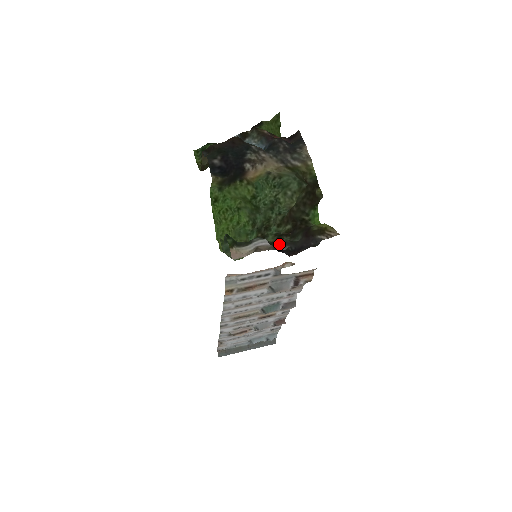
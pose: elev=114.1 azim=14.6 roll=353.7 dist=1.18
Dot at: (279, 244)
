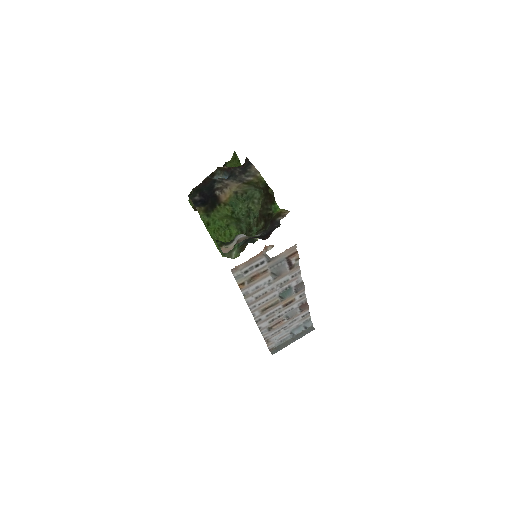
Dot at: occluded
